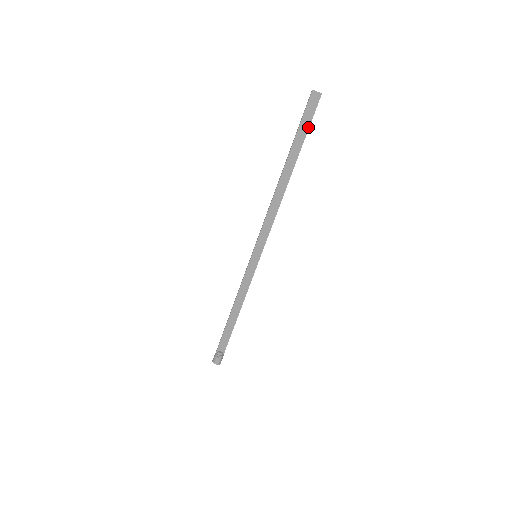
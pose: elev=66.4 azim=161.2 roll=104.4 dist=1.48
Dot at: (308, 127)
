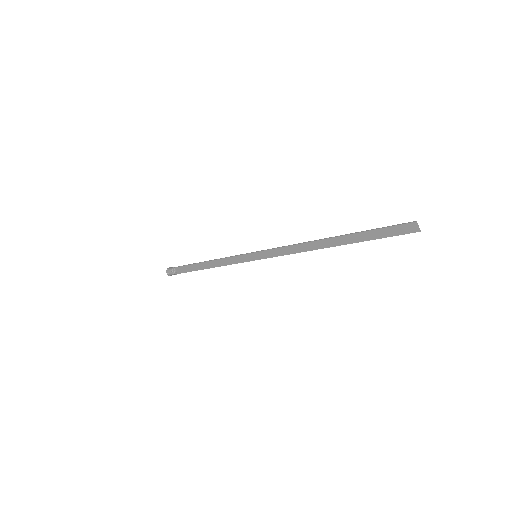
Dot at: (383, 237)
